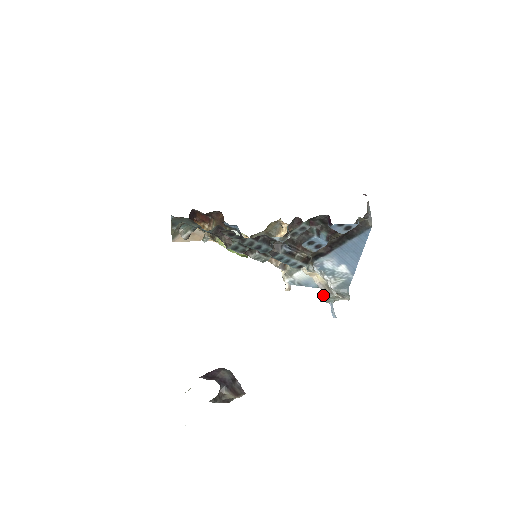
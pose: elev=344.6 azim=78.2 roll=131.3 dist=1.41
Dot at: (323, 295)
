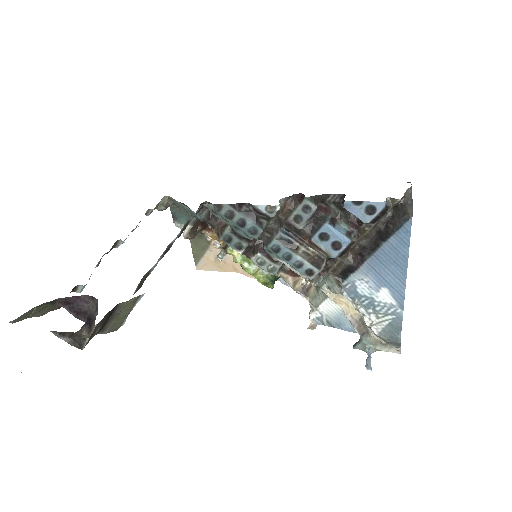
Dot at: (359, 339)
